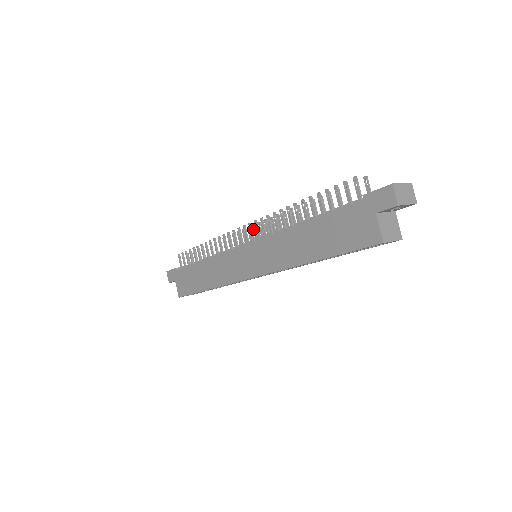
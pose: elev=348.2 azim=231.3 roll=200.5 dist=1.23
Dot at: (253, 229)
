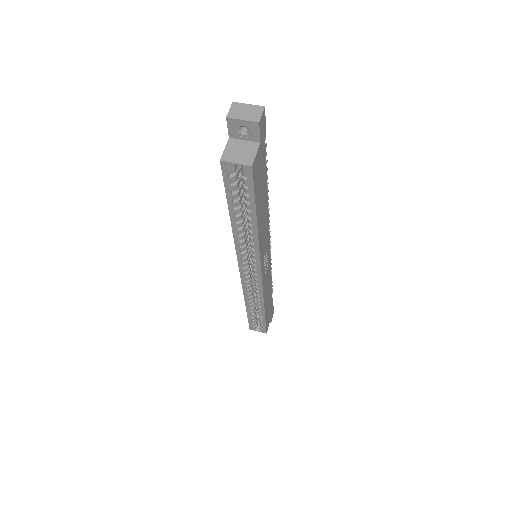
Dot at: occluded
